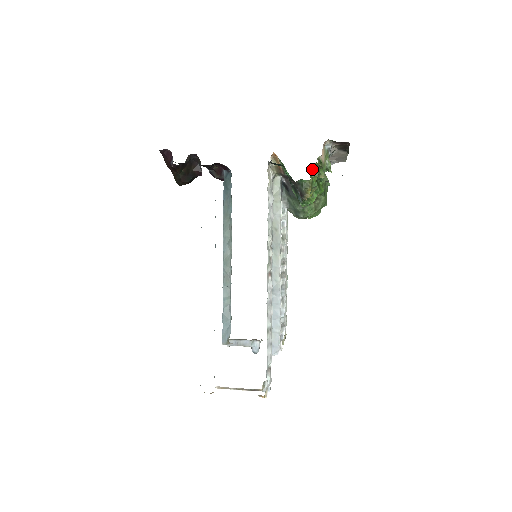
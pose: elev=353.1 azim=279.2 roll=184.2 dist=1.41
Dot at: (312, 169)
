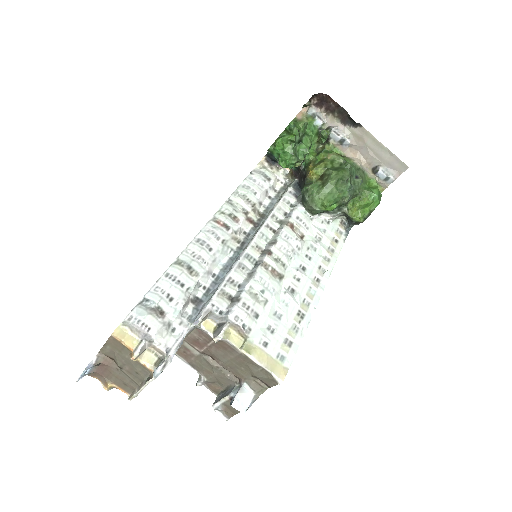
Dot at: (318, 153)
